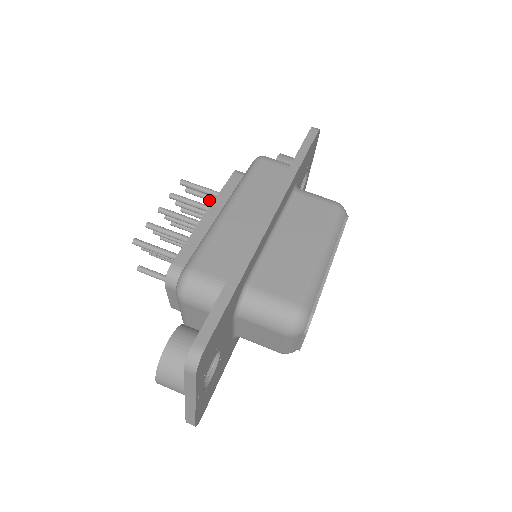
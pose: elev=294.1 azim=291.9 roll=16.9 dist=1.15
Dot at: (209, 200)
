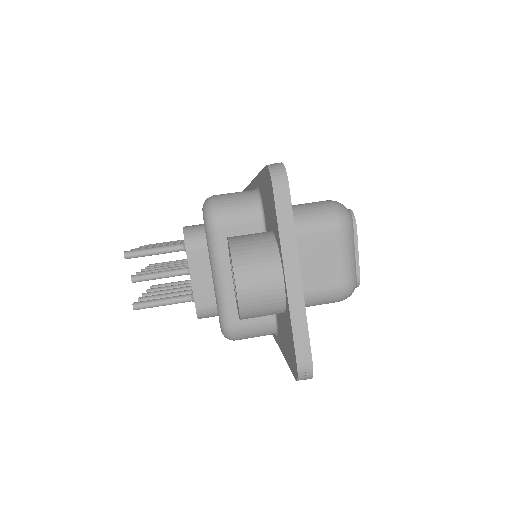
Dot at: occluded
